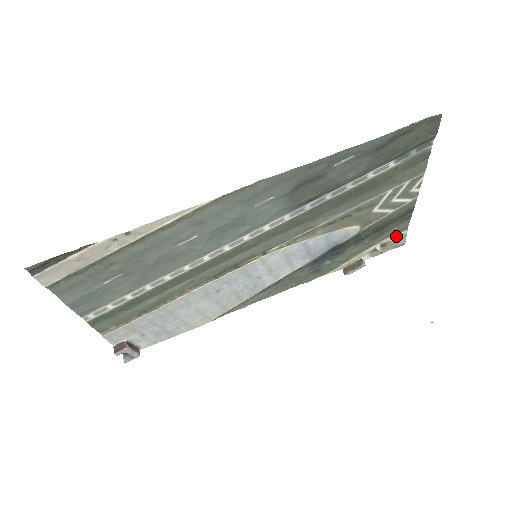
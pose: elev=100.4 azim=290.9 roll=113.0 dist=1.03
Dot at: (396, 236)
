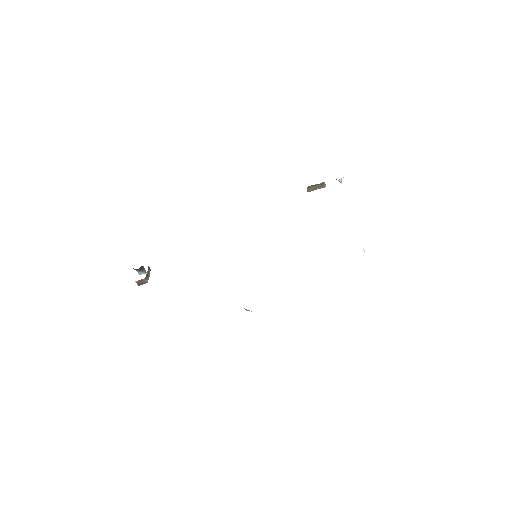
Dot at: occluded
